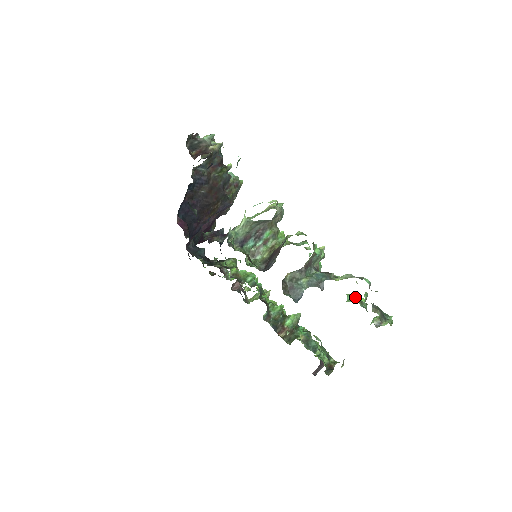
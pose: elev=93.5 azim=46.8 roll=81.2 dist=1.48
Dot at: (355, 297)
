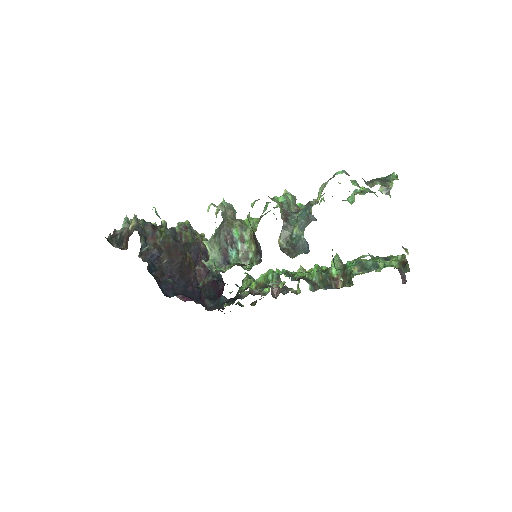
Dot at: (353, 194)
